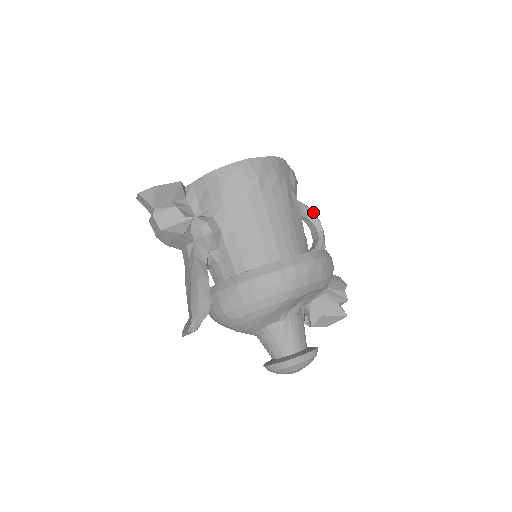
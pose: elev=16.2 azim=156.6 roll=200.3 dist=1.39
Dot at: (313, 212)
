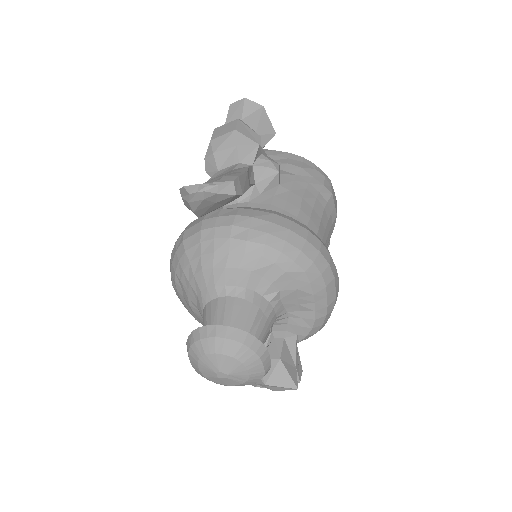
Dot at: occluded
